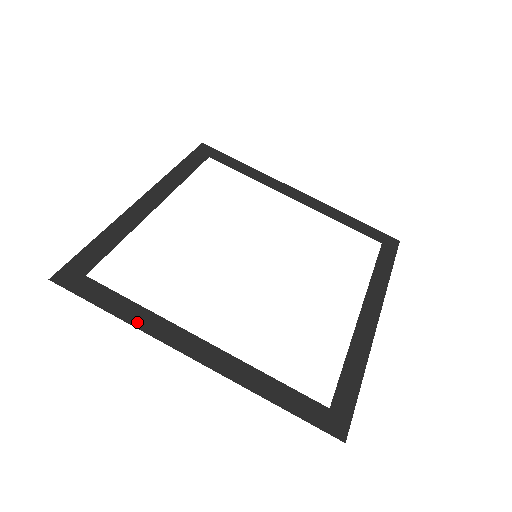
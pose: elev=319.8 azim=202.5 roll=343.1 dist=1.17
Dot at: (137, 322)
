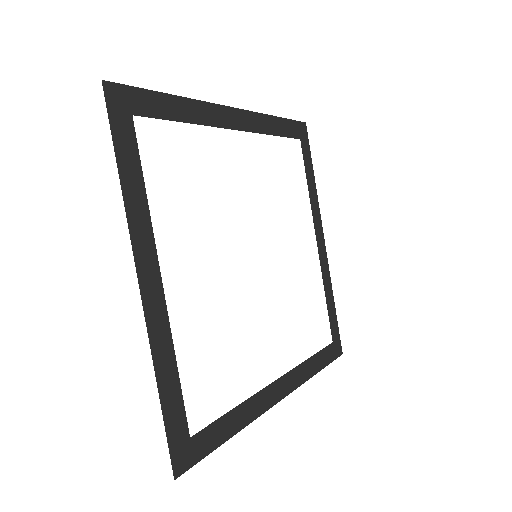
Dot at: (245, 421)
